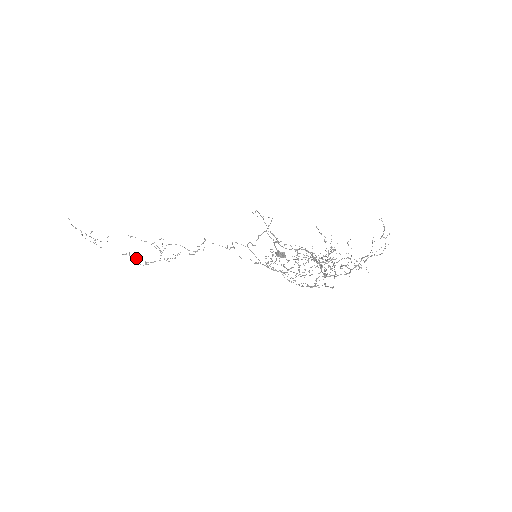
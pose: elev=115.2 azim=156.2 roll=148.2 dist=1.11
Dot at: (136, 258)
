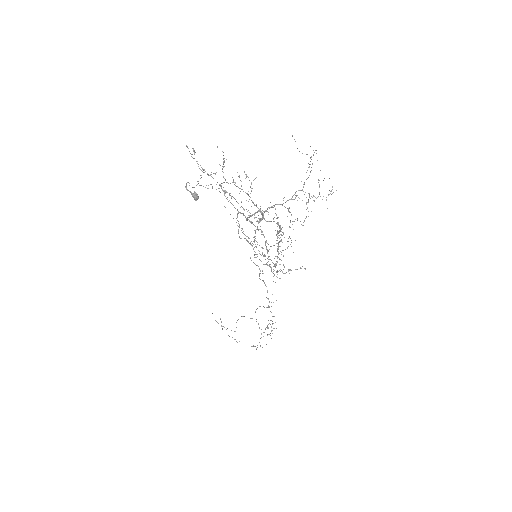
Dot at: occluded
